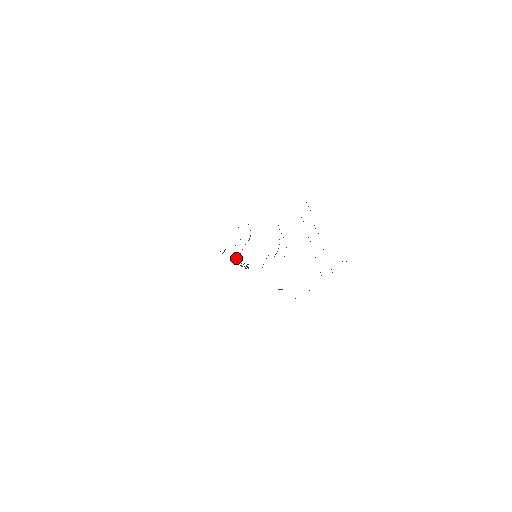
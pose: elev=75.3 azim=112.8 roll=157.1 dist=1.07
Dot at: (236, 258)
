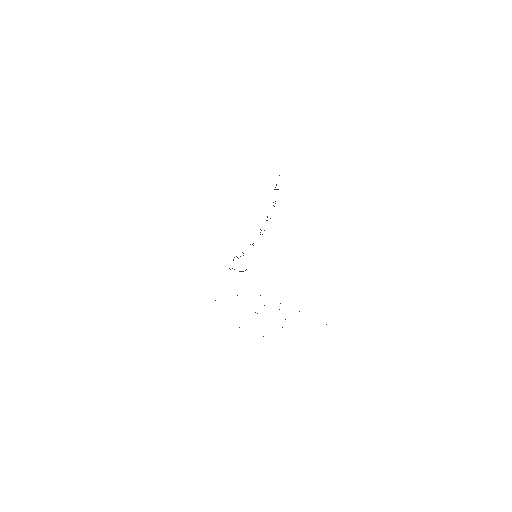
Dot at: occluded
